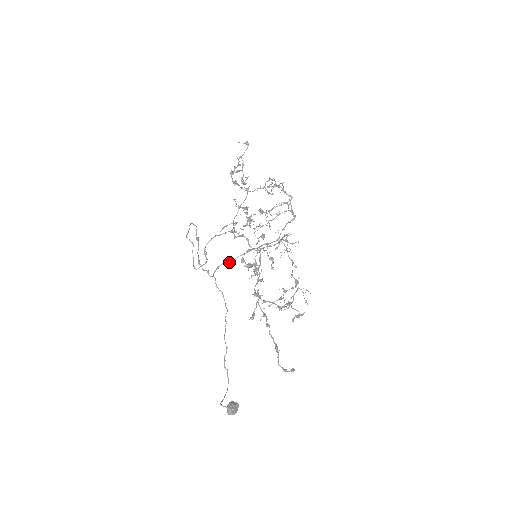
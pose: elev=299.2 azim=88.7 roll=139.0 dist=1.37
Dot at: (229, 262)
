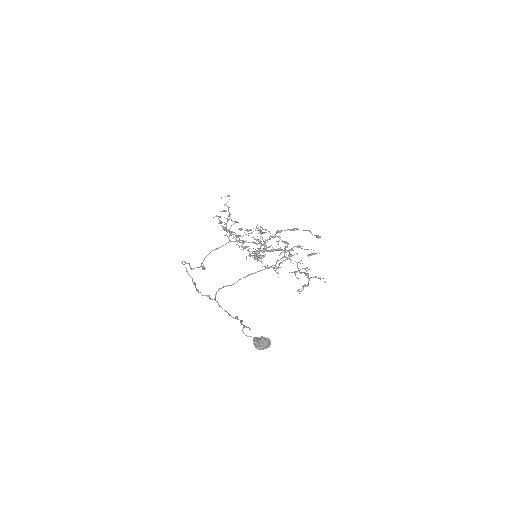
Dot at: (230, 285)
